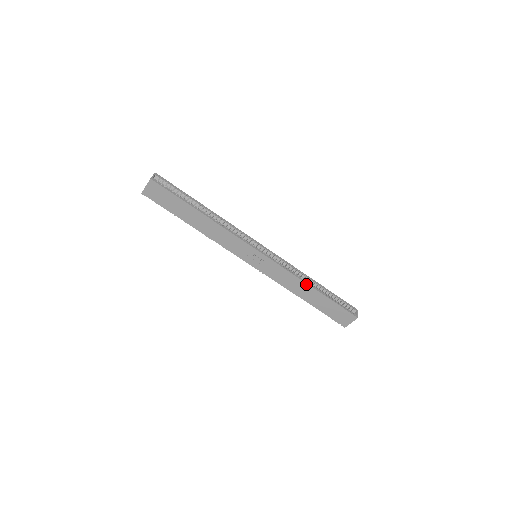
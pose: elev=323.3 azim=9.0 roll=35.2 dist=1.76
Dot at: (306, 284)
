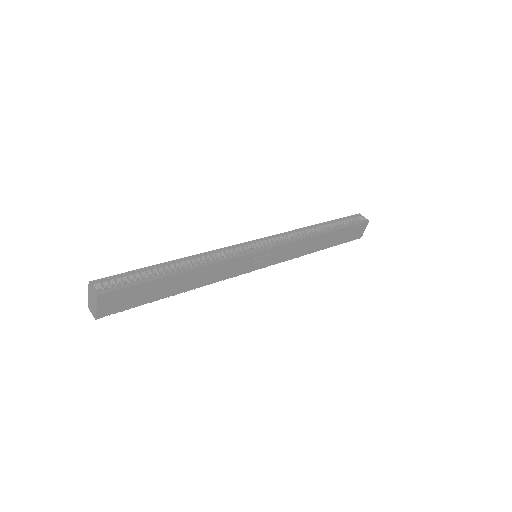
Dot at: (317, 236)
